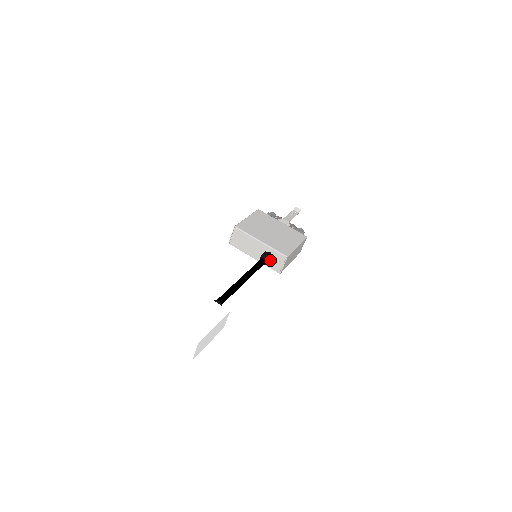
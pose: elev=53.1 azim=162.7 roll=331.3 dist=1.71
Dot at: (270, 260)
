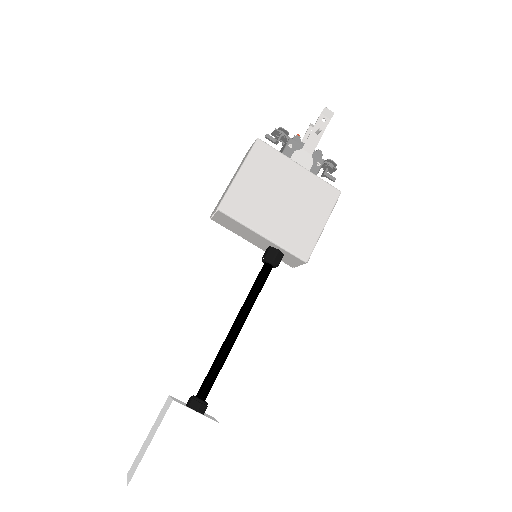
Dot at: (279, 262)
